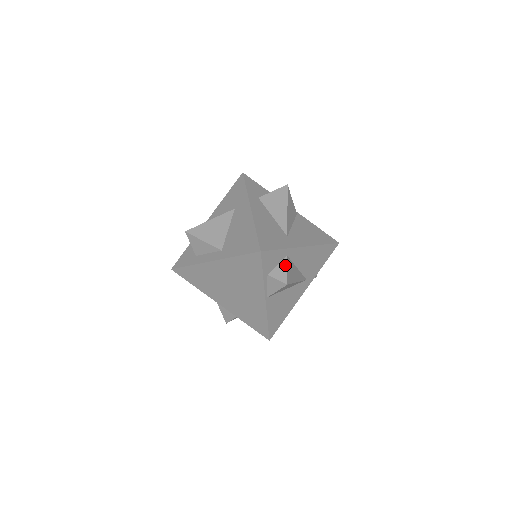
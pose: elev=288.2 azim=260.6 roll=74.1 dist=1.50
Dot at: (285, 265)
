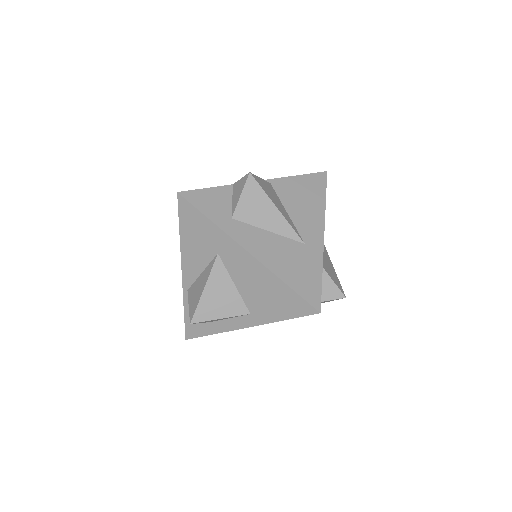
Dot at: (328, 279)
